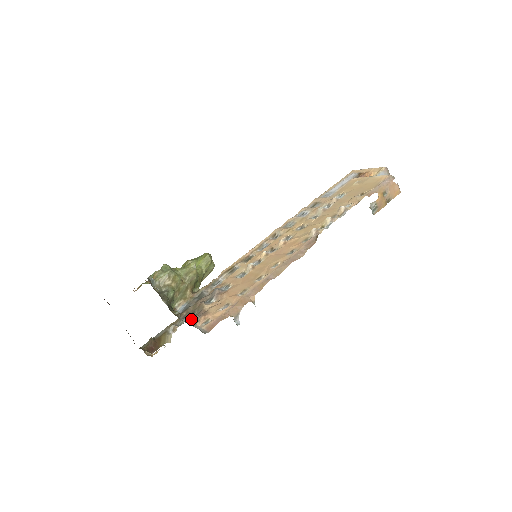
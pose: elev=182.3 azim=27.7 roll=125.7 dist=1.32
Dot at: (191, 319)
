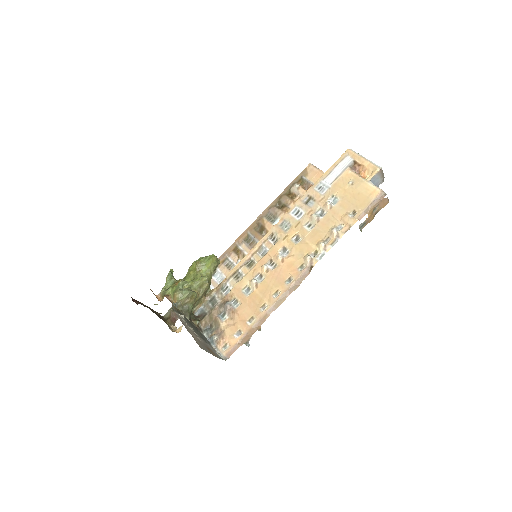
Dot at: (212, 338)
